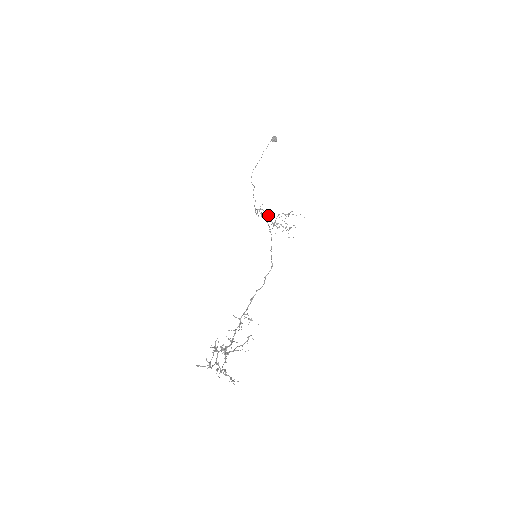
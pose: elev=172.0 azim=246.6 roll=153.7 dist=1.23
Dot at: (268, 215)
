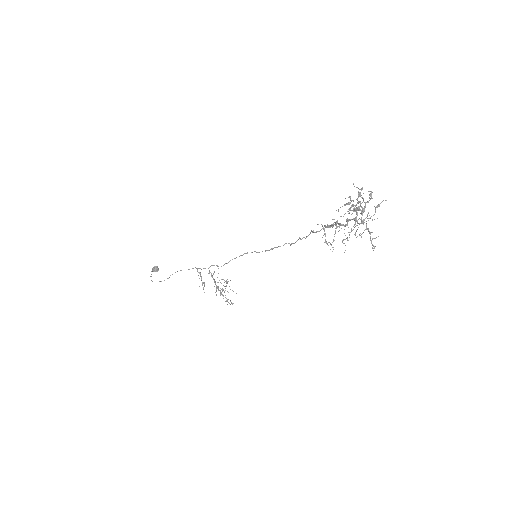
Dot at: (212, 275)
